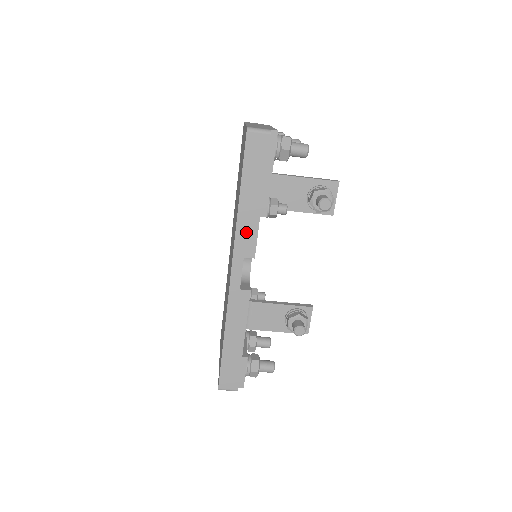
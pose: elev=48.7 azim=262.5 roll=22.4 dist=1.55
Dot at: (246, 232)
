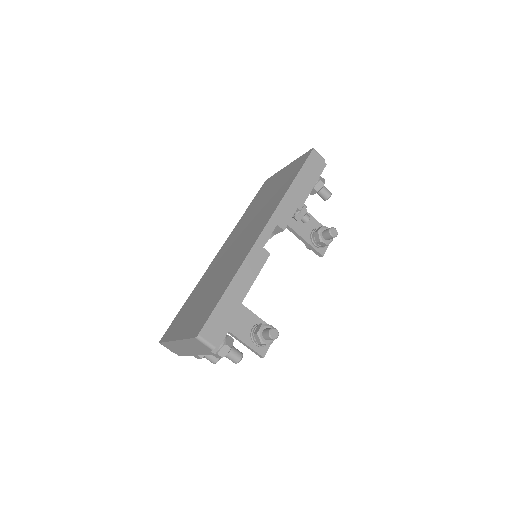
Dot at: (287, 208)
